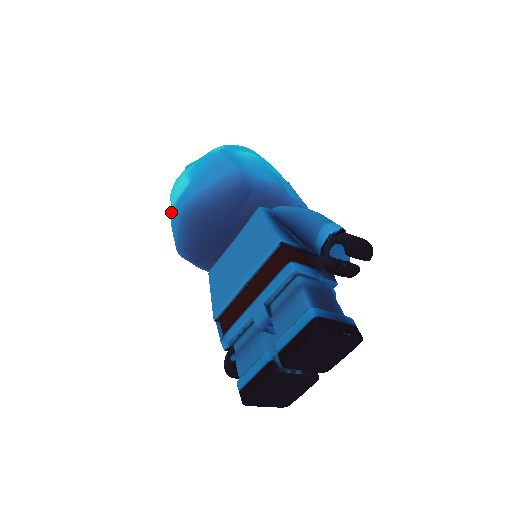
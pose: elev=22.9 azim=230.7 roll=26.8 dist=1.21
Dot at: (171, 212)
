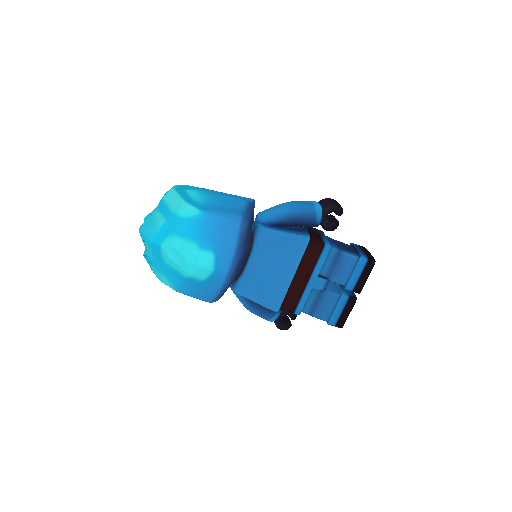
Dot at: (180, 284)
